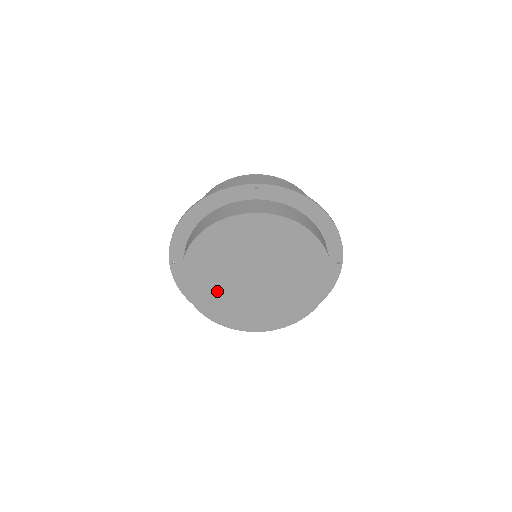
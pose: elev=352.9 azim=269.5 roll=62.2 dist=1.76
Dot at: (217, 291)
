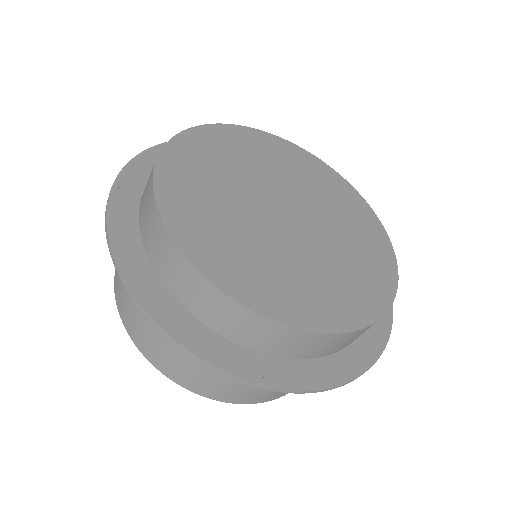
Dot at: (216, 207)
